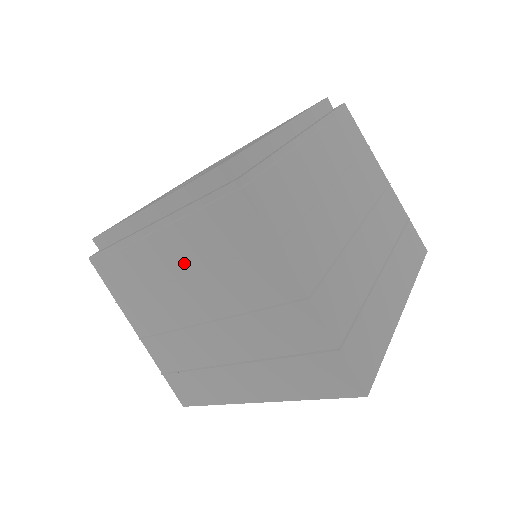
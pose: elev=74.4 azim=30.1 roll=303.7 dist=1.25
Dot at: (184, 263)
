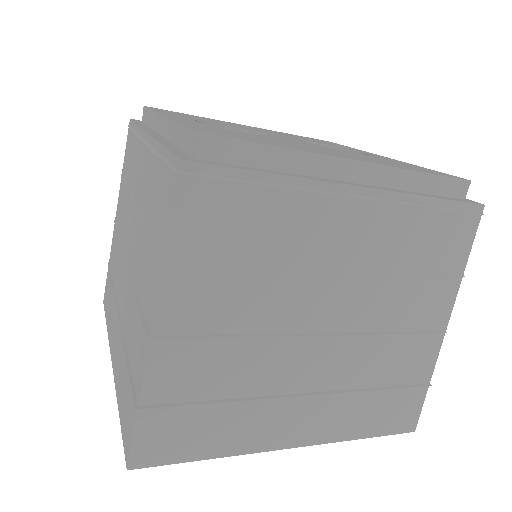
Dot at: (141, 193)
